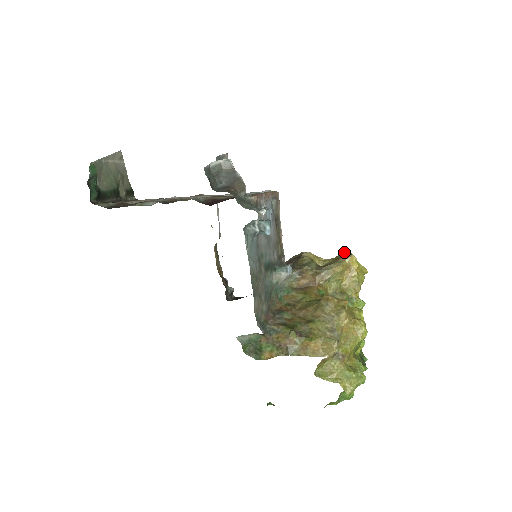
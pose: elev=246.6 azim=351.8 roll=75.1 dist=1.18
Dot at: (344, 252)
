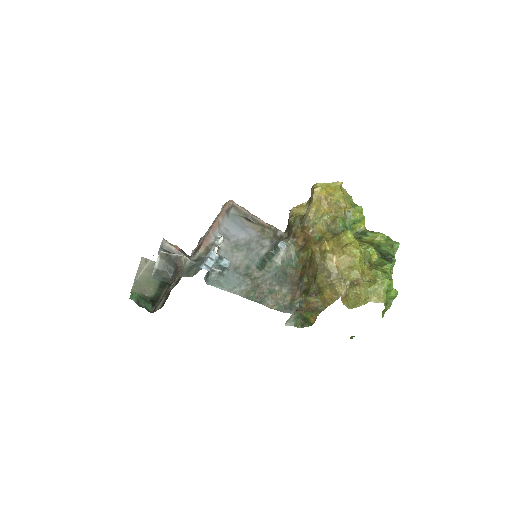
Dot at: occluded
